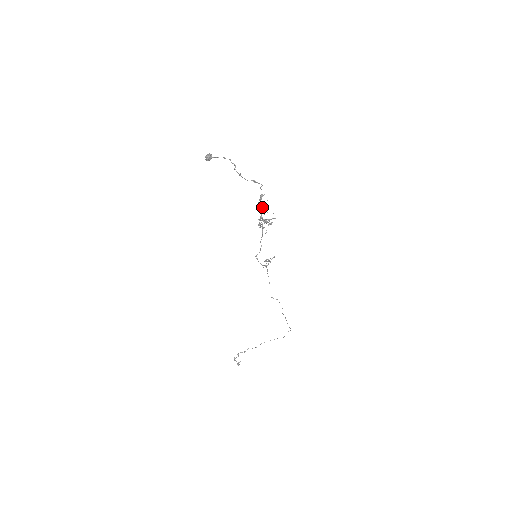
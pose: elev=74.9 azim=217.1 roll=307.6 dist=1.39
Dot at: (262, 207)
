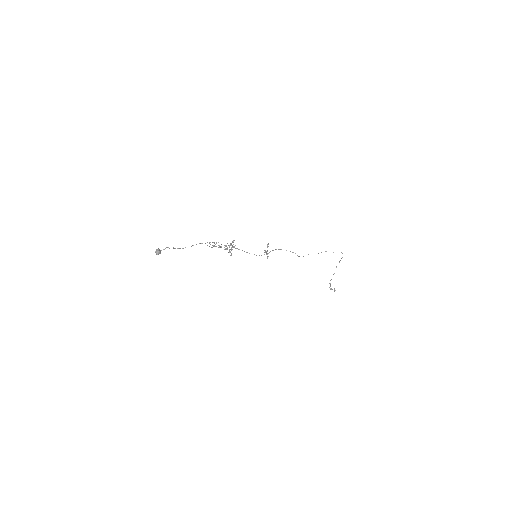
Dot at: occluded
